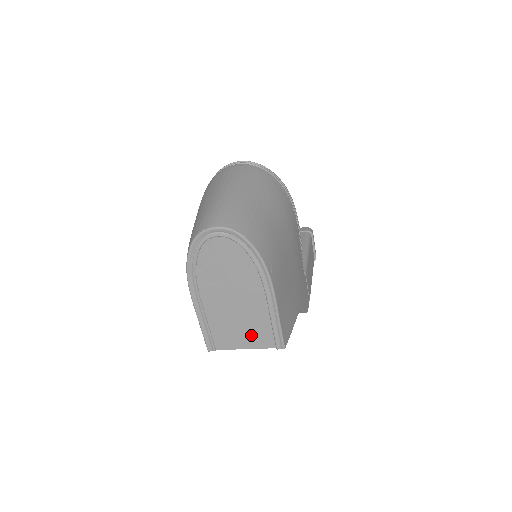
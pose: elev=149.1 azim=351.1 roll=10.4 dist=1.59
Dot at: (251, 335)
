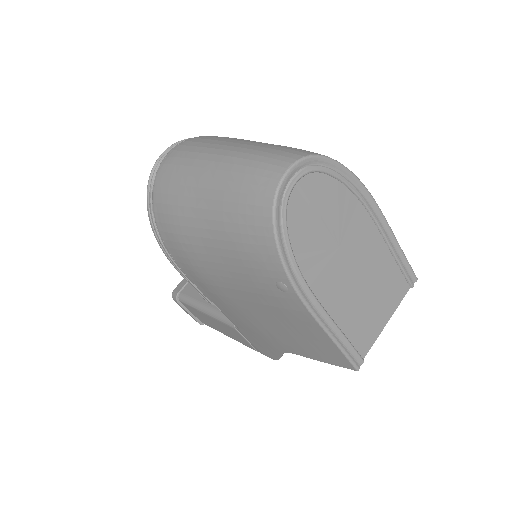
Dot at: (384, 297)
